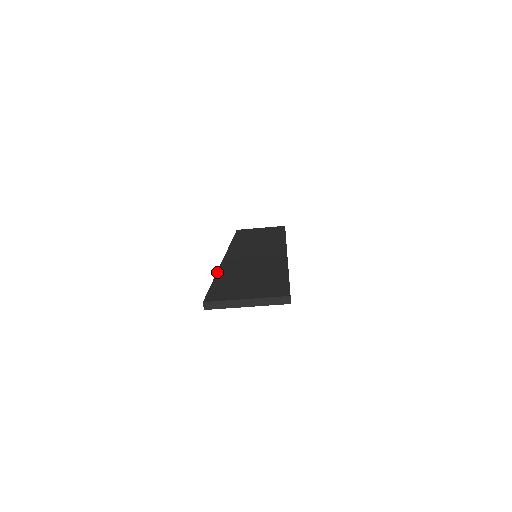
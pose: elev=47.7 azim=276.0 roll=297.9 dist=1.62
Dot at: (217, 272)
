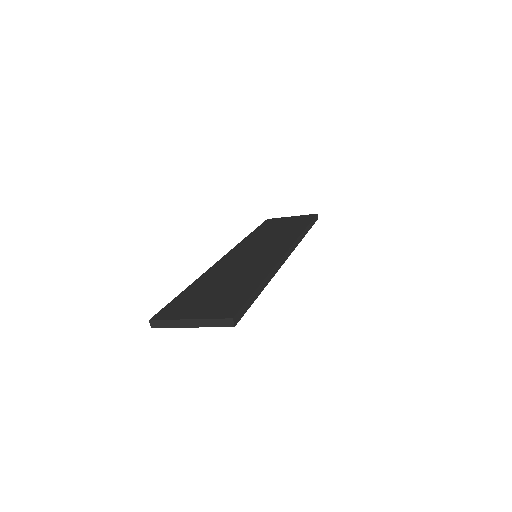
Dot at: (197, 279)
